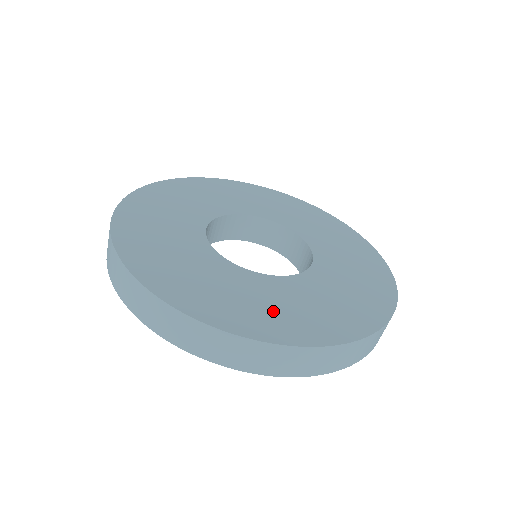
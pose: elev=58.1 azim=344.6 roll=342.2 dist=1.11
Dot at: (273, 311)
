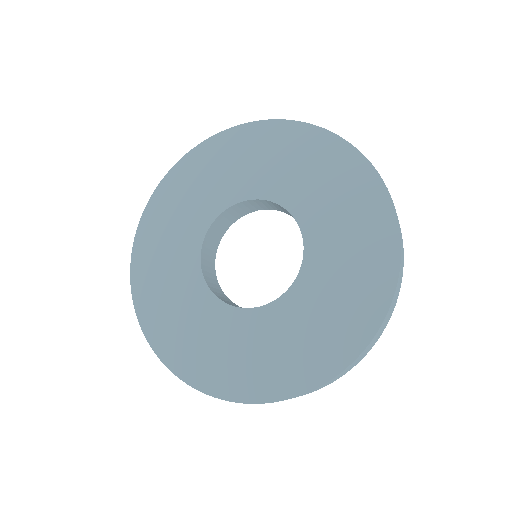
Dot at: (331, 322)
